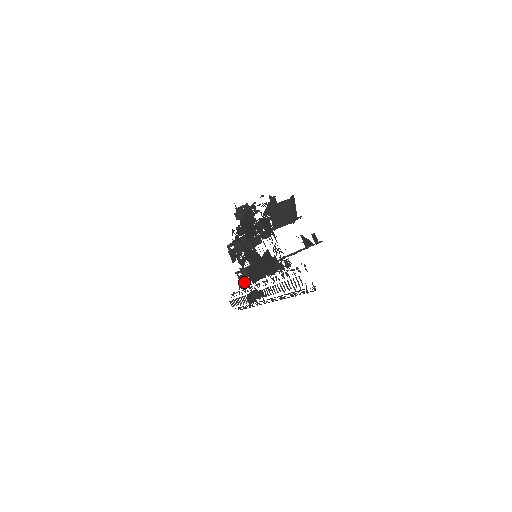
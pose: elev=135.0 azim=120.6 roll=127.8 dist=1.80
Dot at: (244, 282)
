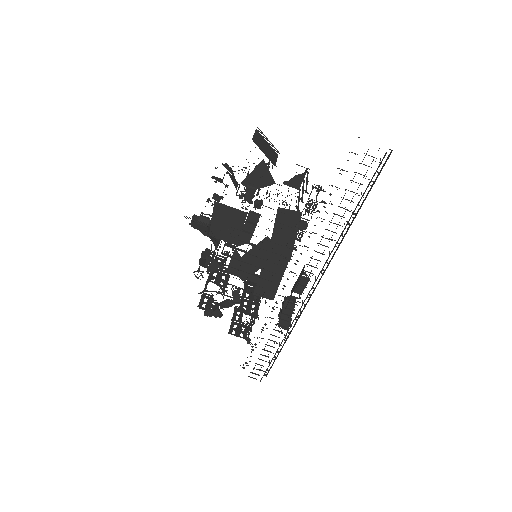
Dot at: (250, 328)
